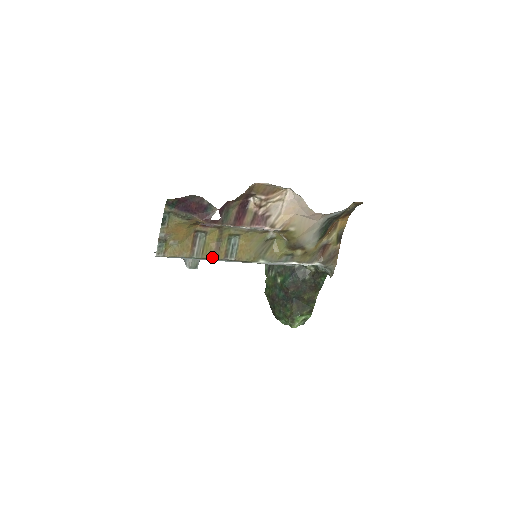
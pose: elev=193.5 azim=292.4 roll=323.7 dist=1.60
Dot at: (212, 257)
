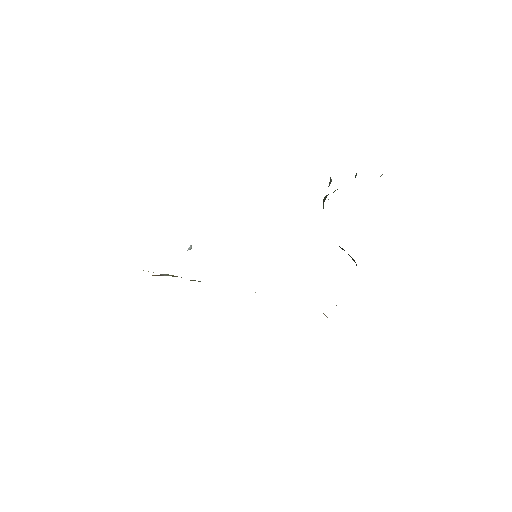
Dot at: occluded
